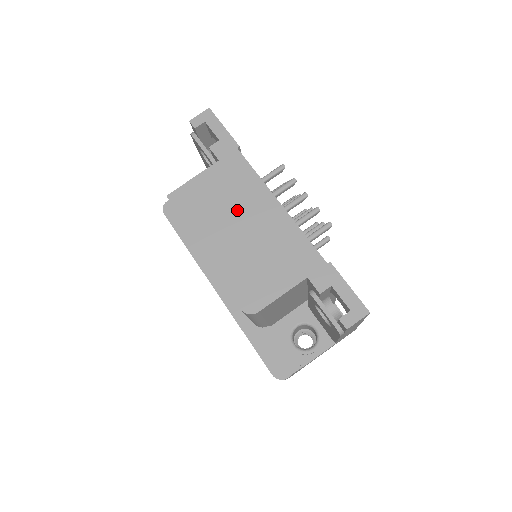
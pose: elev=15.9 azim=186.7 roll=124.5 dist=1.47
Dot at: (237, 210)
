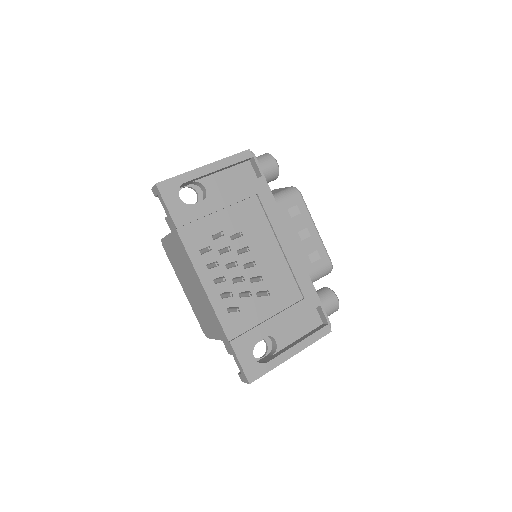
Dot at: (187, 274)
